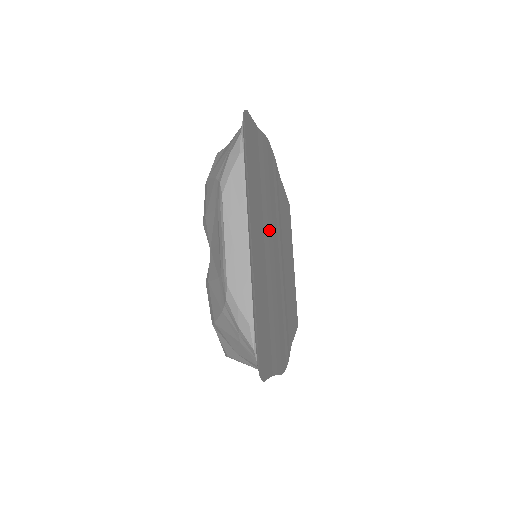
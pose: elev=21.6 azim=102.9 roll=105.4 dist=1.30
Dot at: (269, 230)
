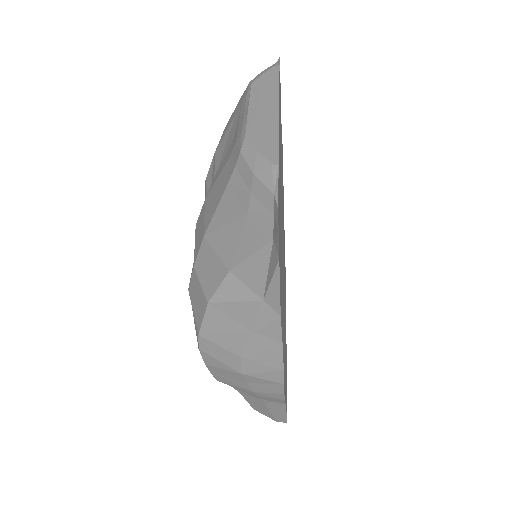
Dot at: (282, 204)
